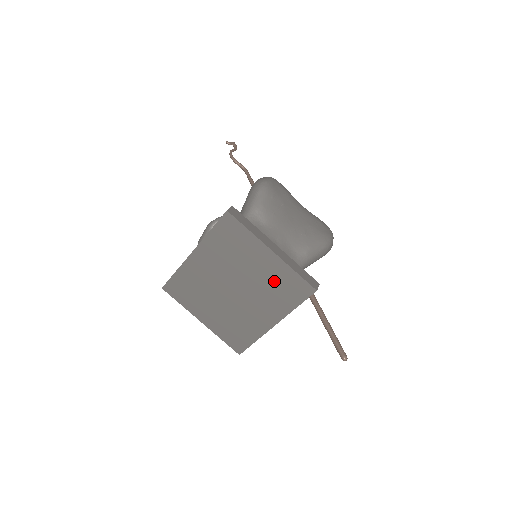
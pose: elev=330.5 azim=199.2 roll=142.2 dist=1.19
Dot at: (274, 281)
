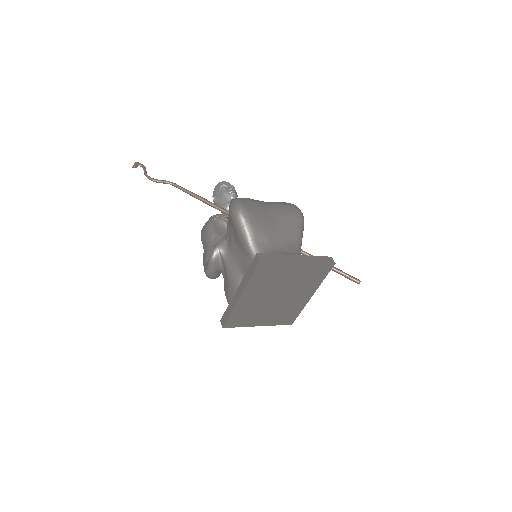
Dot at: (305, 276)
